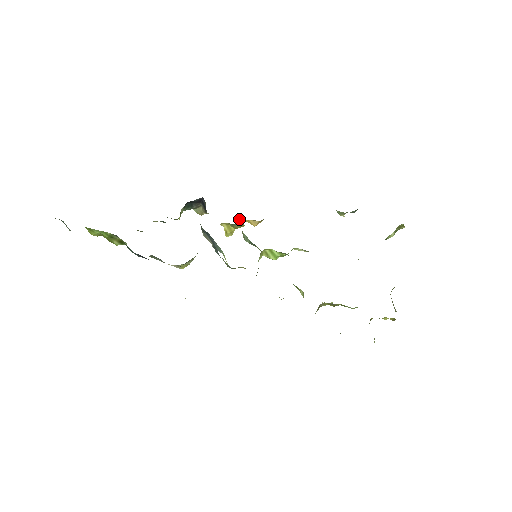
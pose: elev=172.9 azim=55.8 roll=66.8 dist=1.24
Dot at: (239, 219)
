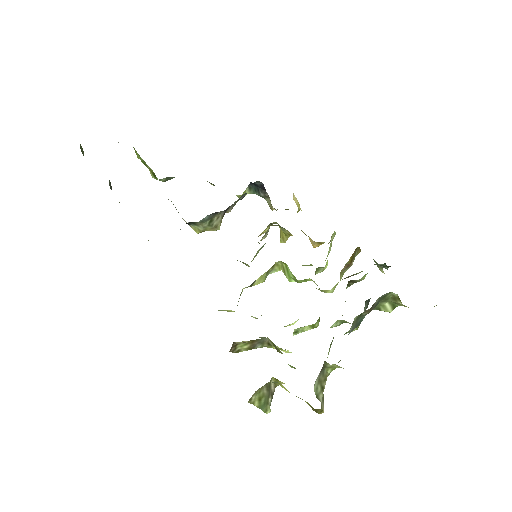
Dot at: (304, 233)
